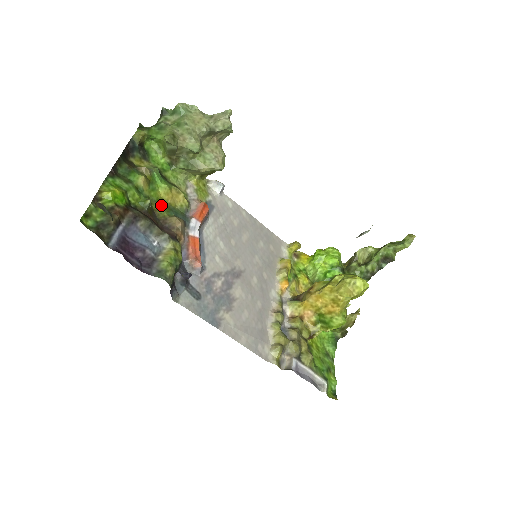
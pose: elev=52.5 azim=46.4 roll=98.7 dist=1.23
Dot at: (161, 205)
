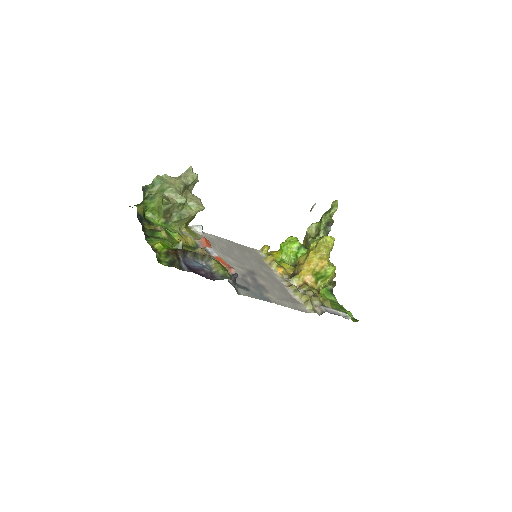
Dot at: (184, 246)
